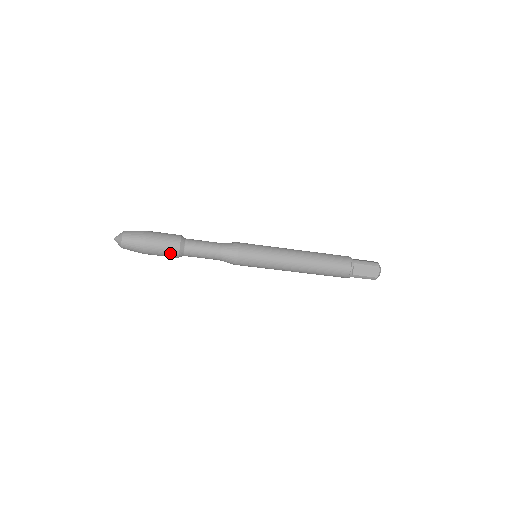
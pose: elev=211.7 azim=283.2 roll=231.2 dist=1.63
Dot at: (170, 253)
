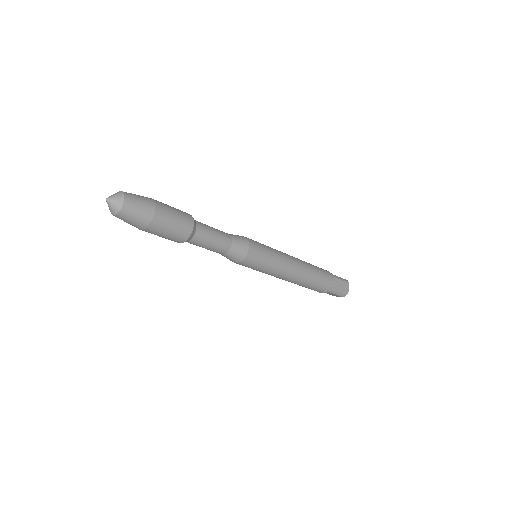
Dot at: (180, 233)
